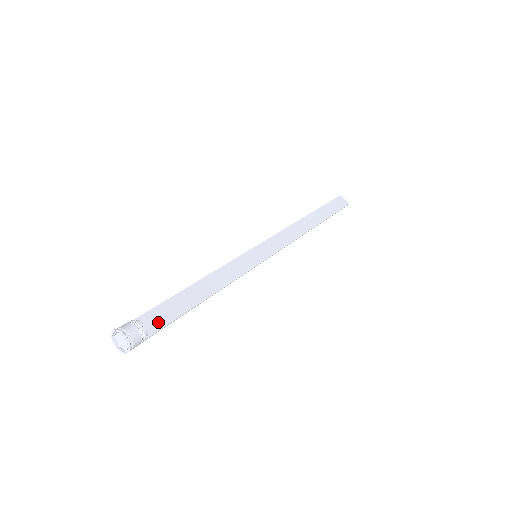
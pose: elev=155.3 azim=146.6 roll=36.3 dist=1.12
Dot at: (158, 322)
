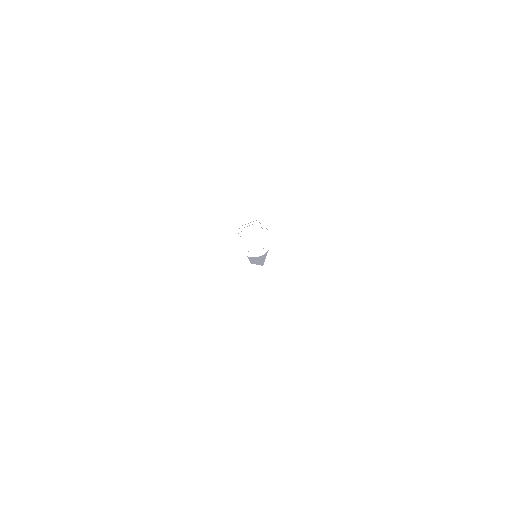
Dot at: occluded
